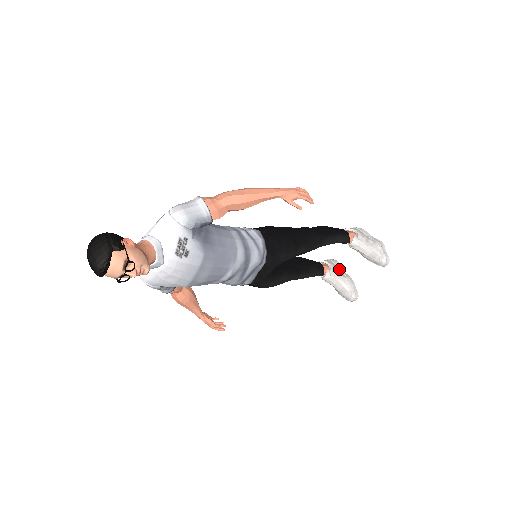
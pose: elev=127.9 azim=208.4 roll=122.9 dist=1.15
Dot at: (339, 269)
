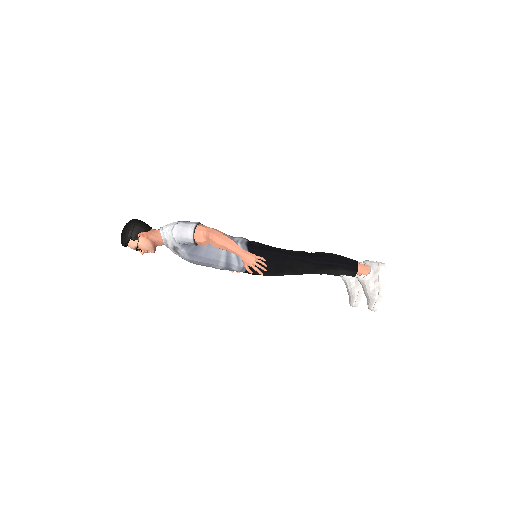
Dot at: occluded
